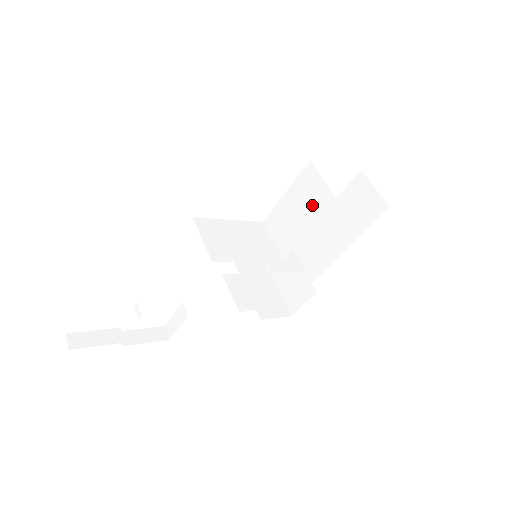
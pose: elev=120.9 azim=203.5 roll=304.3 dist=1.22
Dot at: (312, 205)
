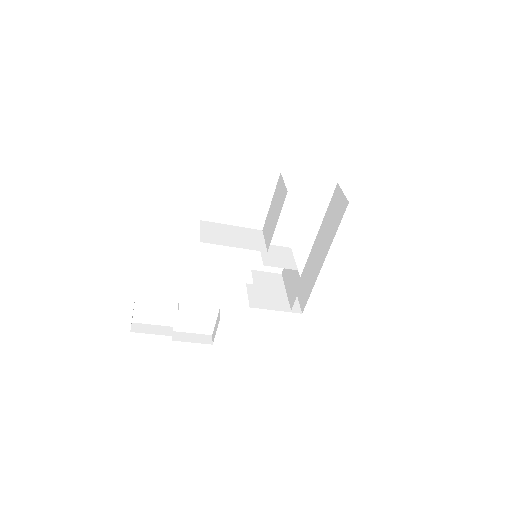
Dot at: (279, 202)
